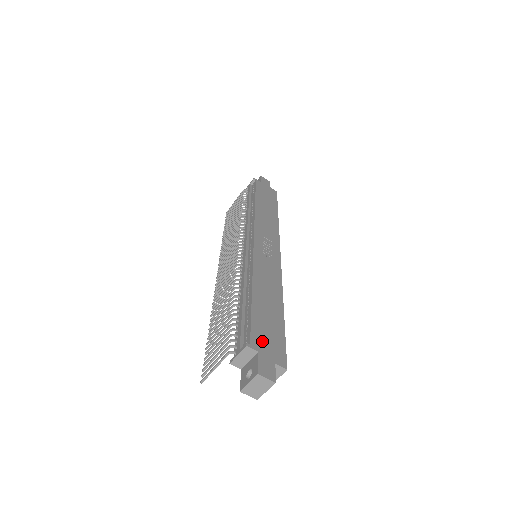
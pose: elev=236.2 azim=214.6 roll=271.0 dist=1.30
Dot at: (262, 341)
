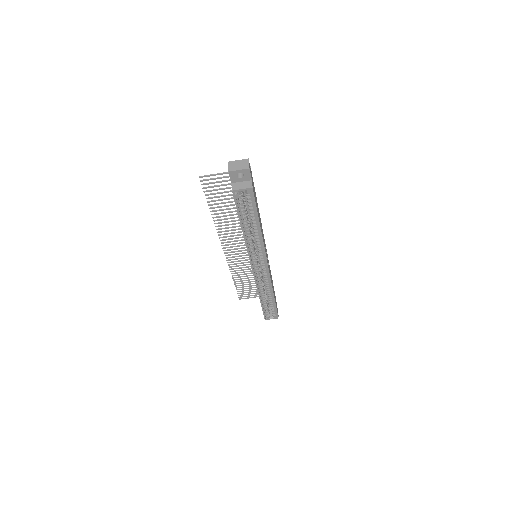
Dot at: occluded
